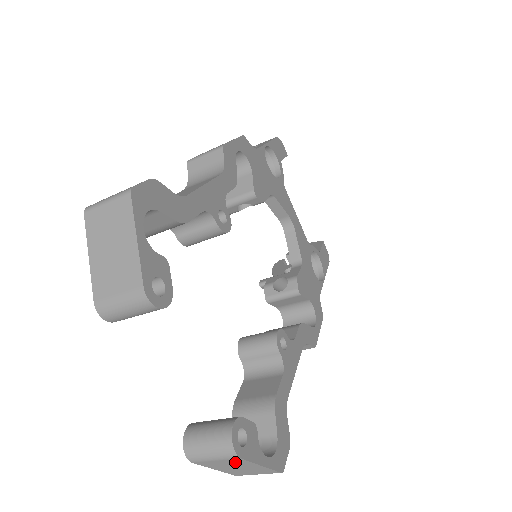
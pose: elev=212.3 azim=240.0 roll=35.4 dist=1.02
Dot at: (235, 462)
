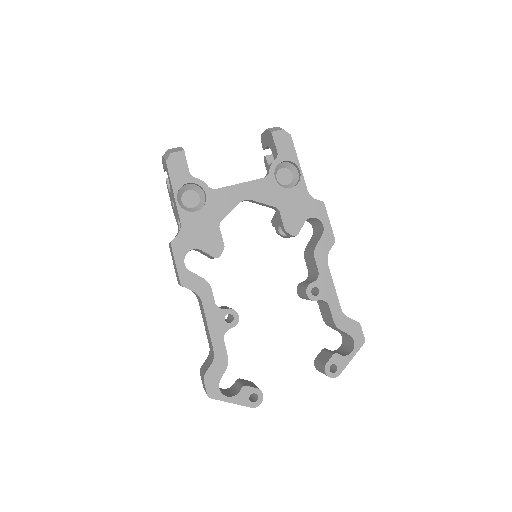
Dot at: occluded
